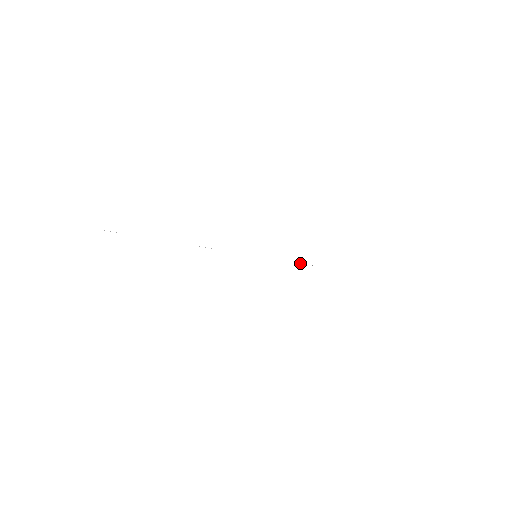
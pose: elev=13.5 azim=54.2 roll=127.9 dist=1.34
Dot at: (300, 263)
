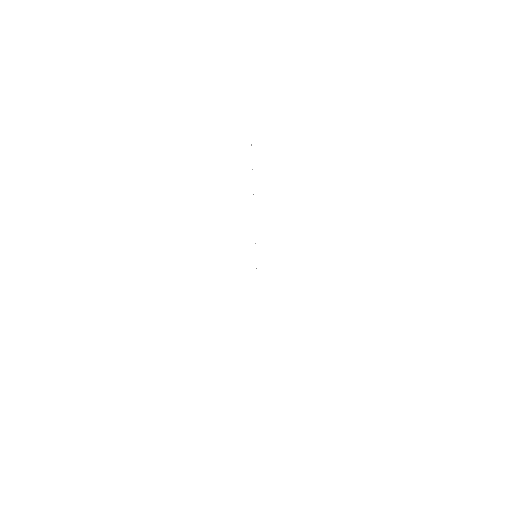
Dot at: occluded
